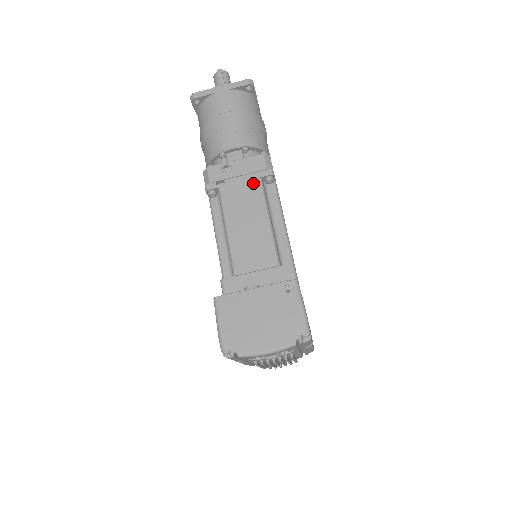
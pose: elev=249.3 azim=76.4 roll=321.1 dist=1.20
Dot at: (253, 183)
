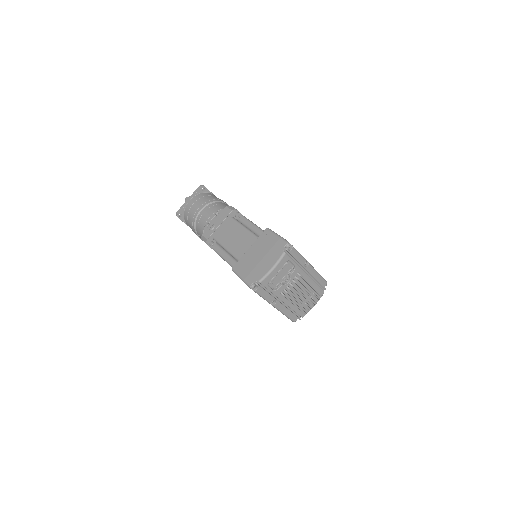
Dot at: (229, 222)
